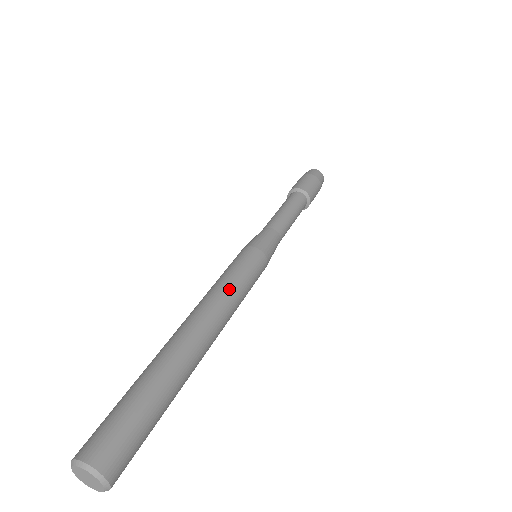
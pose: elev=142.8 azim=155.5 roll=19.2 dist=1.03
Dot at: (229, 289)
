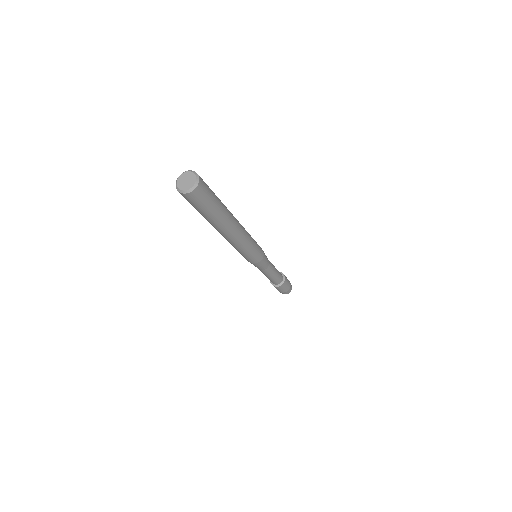
Dot at: (250, 237)
